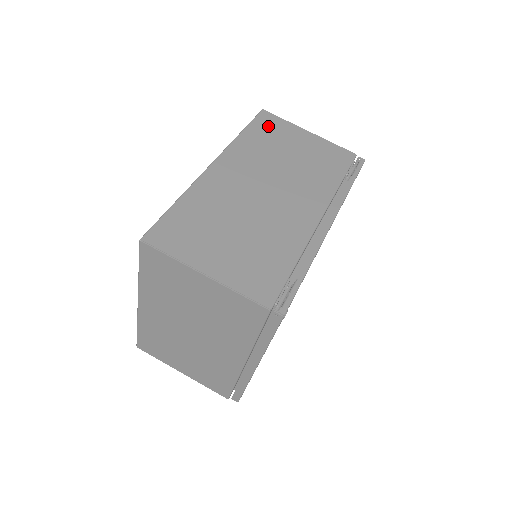
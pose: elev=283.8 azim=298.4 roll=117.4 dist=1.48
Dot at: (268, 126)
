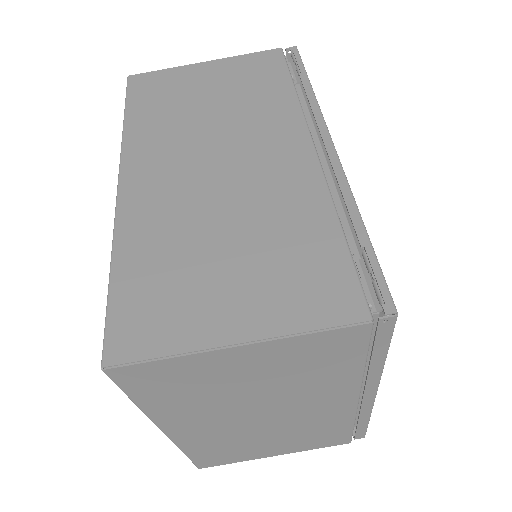
Dot at: (151, 89)
